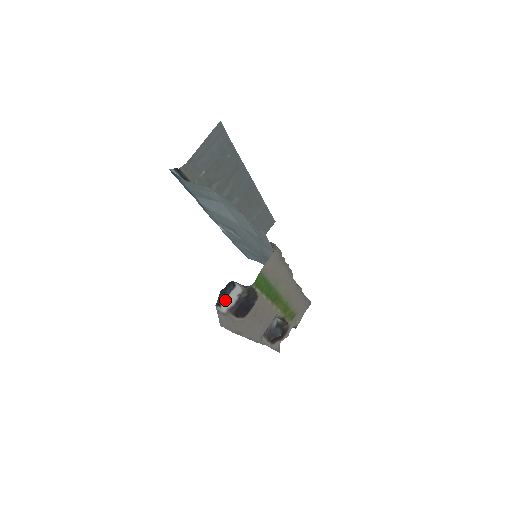
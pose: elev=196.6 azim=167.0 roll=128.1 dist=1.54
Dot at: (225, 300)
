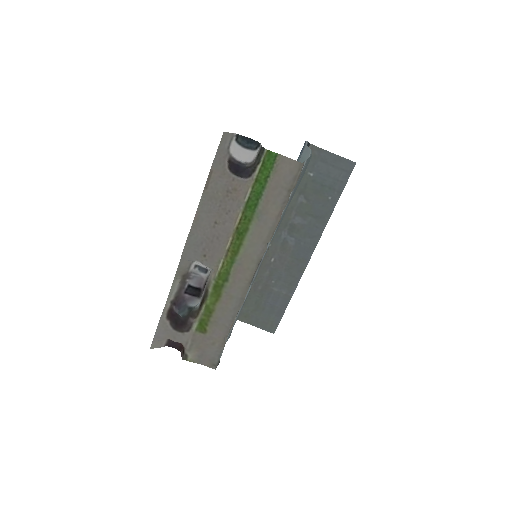
Dot at: (241, 147)
